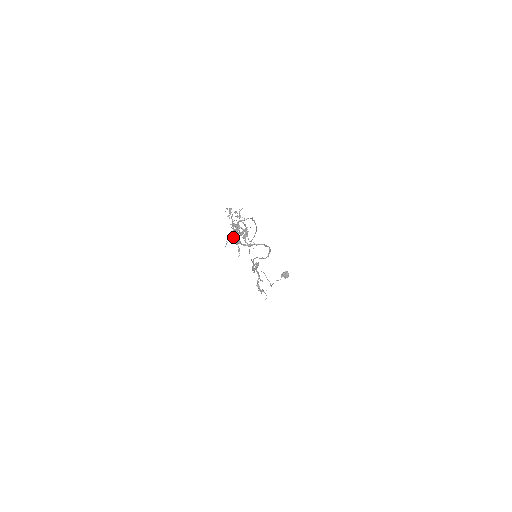
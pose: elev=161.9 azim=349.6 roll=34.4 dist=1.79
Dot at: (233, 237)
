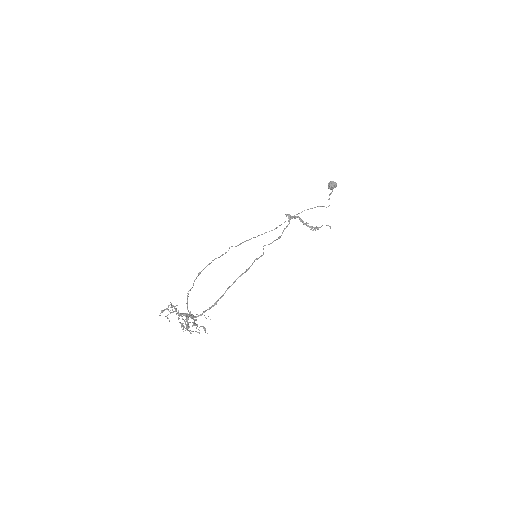
Dot at: occluded
